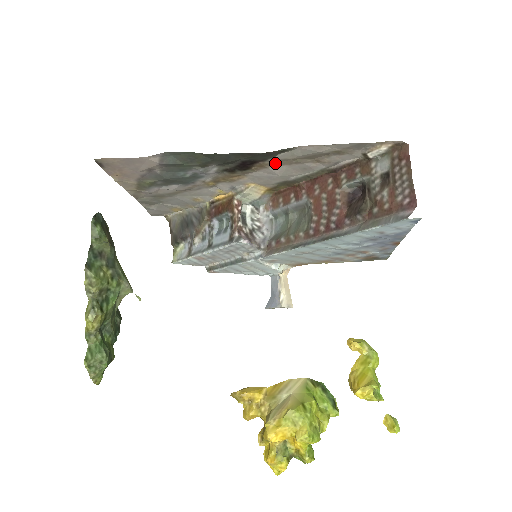
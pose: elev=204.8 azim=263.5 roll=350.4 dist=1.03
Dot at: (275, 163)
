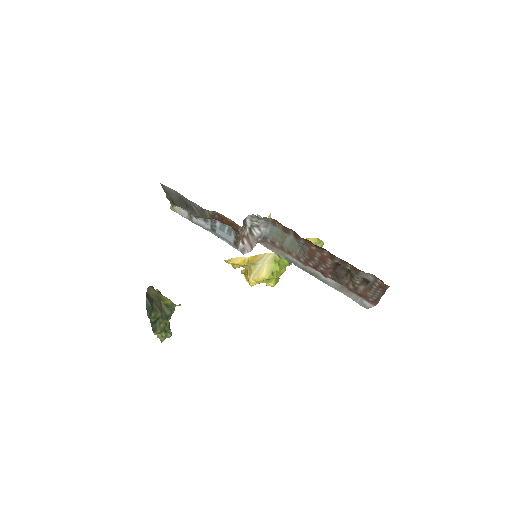
Dot at: occluded
